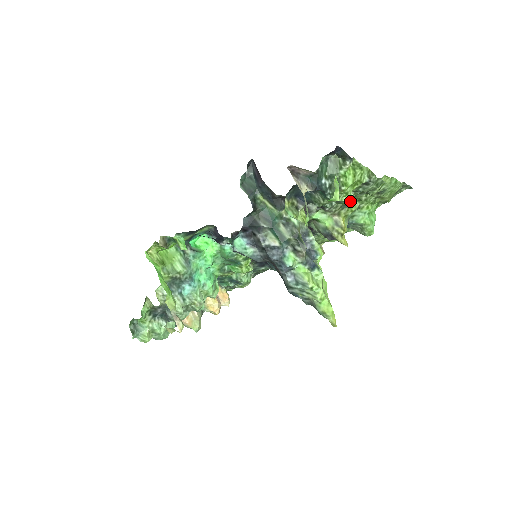
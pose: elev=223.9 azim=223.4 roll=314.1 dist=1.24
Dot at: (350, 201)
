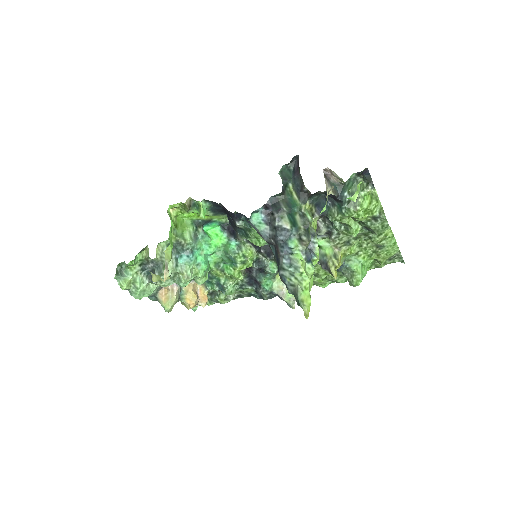
Dot at: (356, 232)
